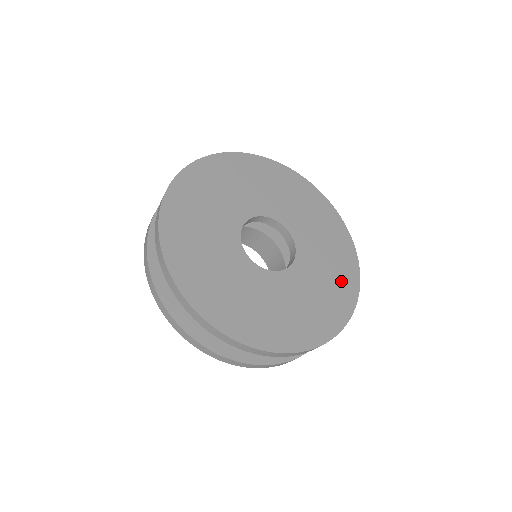
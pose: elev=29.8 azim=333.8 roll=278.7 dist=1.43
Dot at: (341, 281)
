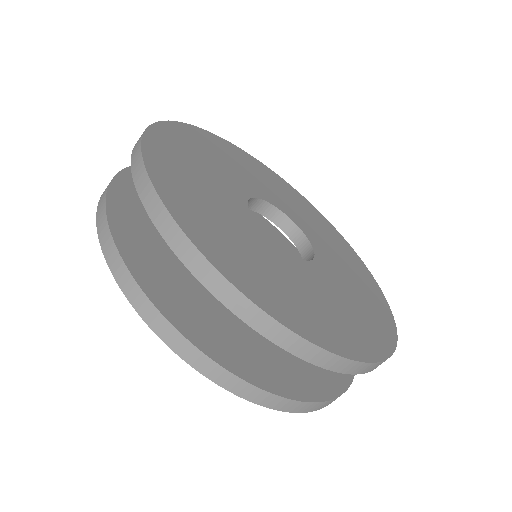
Dot at: (353, 262)
